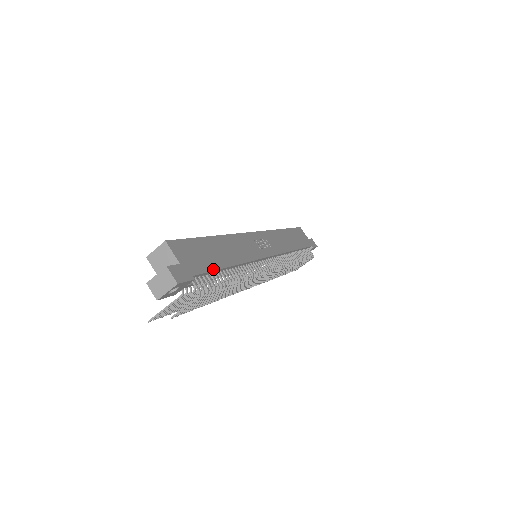
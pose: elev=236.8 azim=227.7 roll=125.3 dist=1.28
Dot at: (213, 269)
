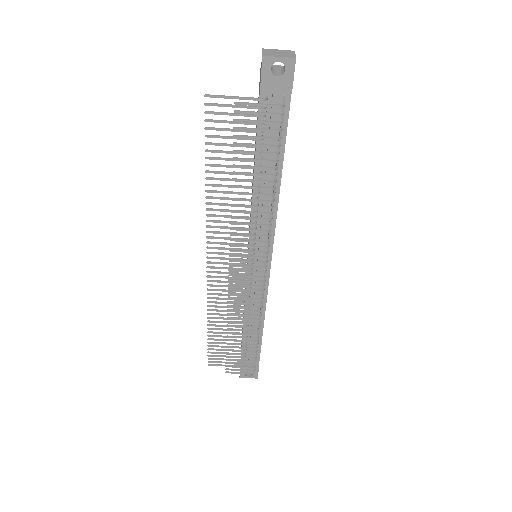
Dot at: (286, 135)
